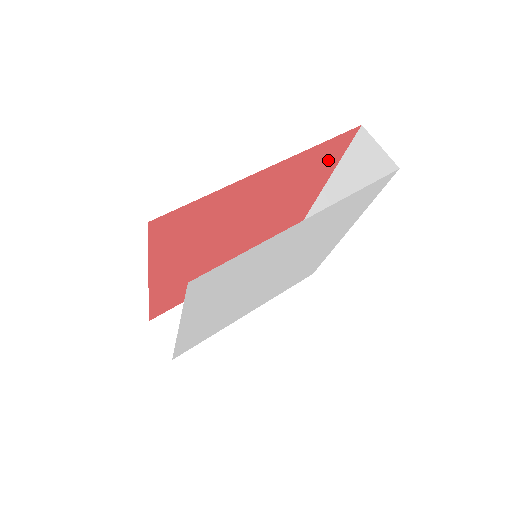
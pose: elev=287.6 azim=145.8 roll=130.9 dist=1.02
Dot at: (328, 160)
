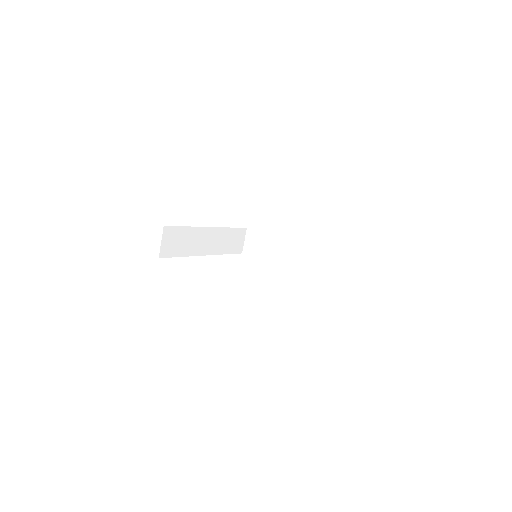
Dot at: occluded
